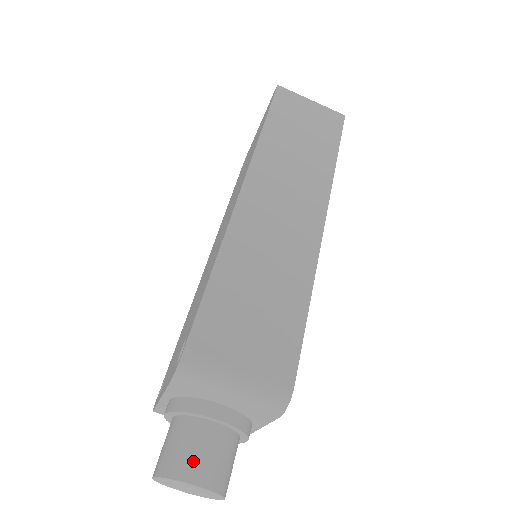
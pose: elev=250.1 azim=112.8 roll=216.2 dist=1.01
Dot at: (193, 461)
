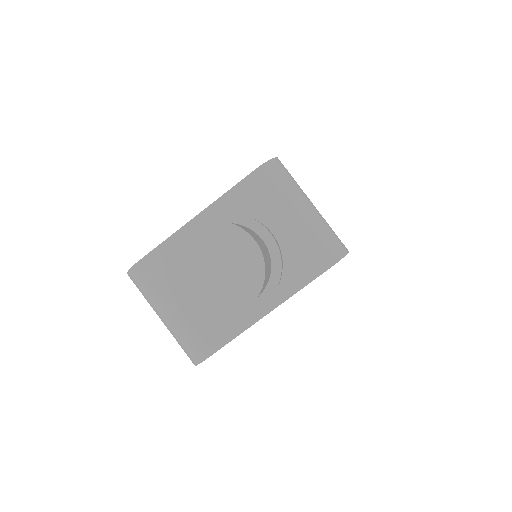
Dot at: (250, 232)
